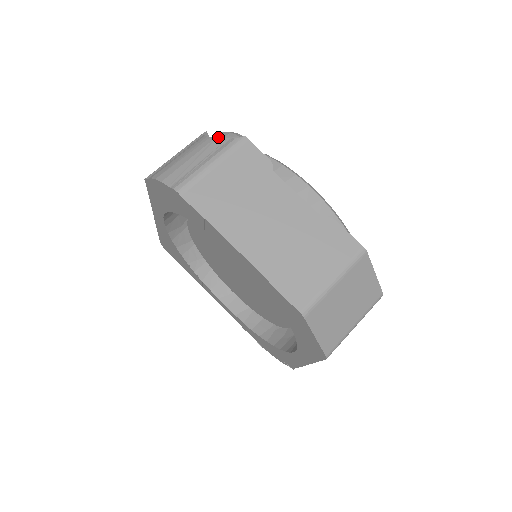
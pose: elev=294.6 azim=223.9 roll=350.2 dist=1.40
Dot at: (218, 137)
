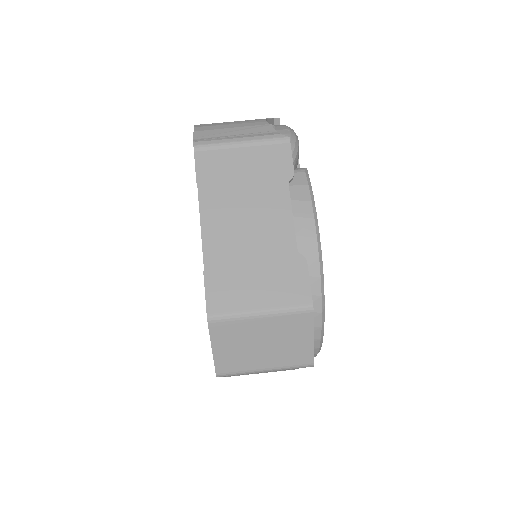
Dot at: (270, 125)
